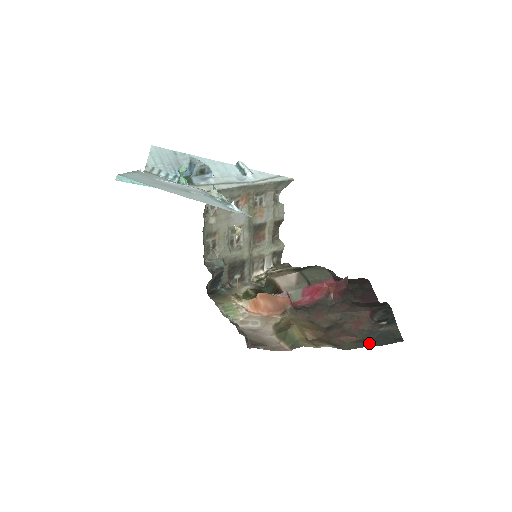
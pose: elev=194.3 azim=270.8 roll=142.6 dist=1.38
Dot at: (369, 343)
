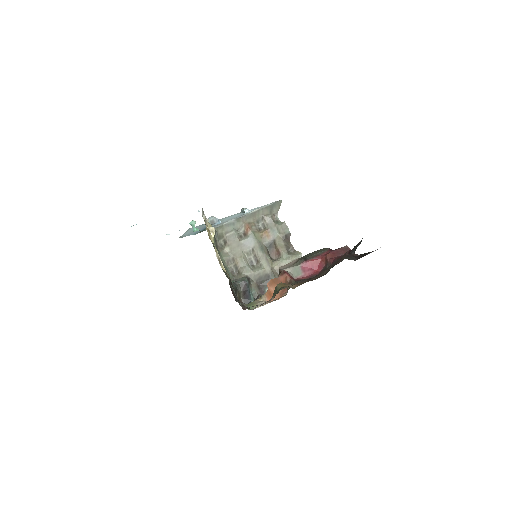
Dot at: occluded
